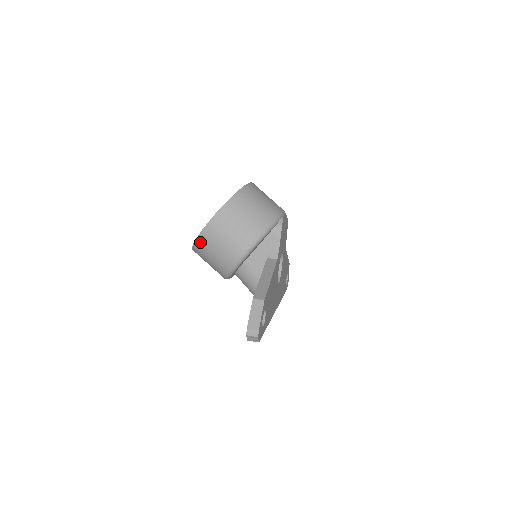
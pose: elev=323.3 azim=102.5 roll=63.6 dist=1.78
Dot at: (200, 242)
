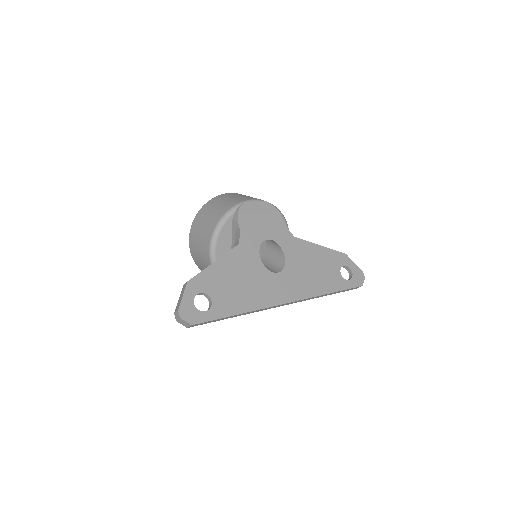
Dot at: (197, 265)
